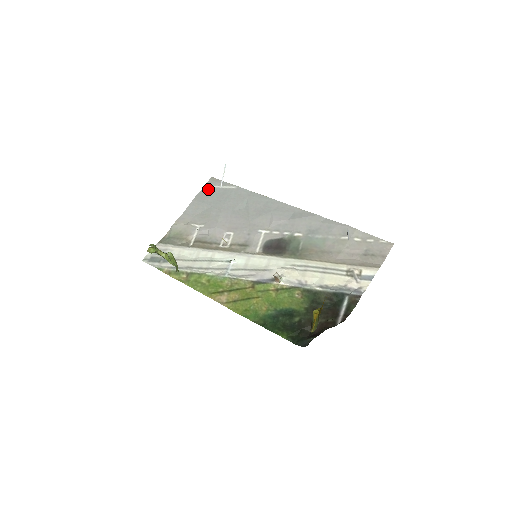
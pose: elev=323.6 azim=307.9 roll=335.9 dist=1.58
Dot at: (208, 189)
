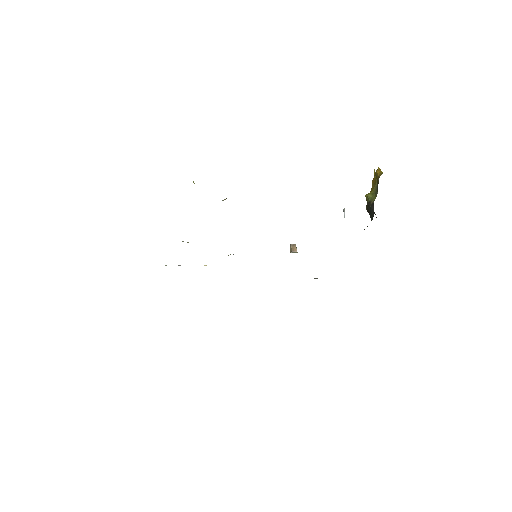
Dot at: occluded
